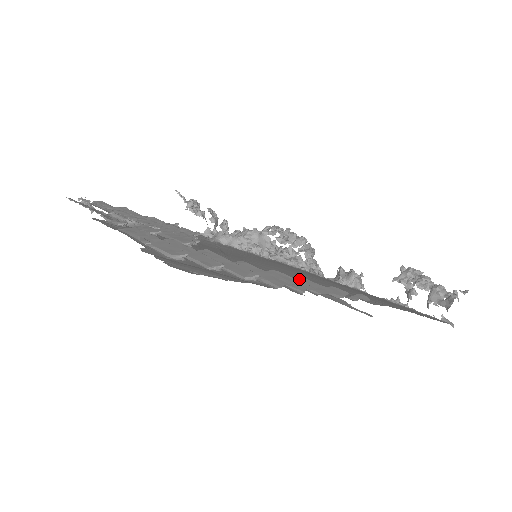
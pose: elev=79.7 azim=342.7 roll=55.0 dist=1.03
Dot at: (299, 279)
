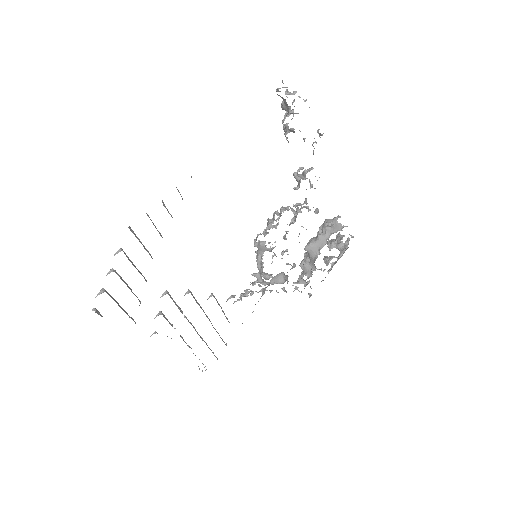
Dot at: occluded
